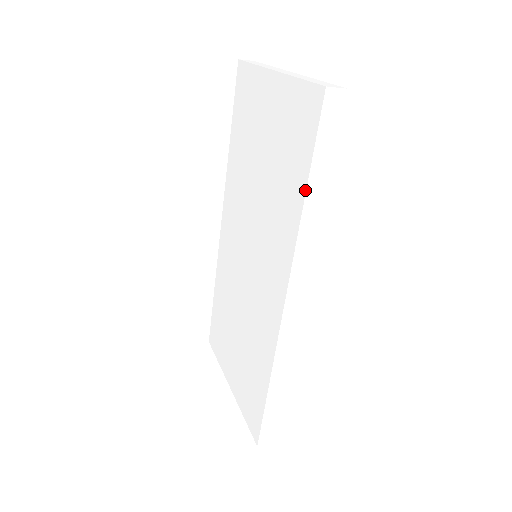
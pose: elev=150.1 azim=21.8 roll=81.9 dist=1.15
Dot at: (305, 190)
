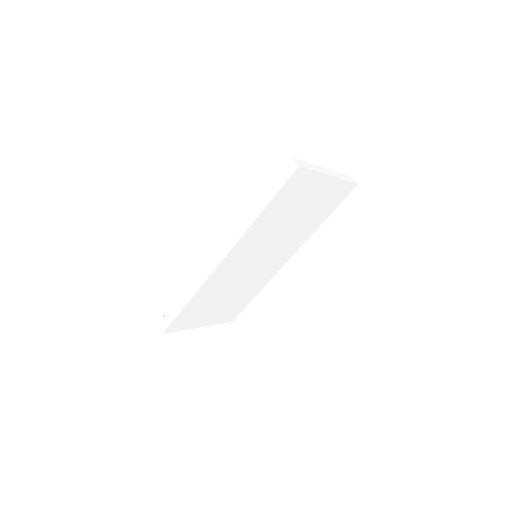
Dot at: (257, 200)
